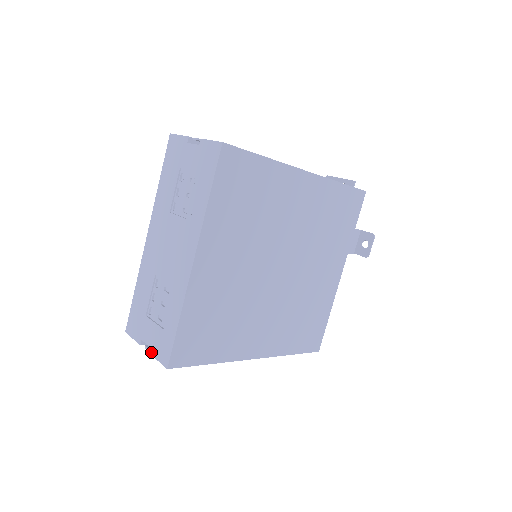
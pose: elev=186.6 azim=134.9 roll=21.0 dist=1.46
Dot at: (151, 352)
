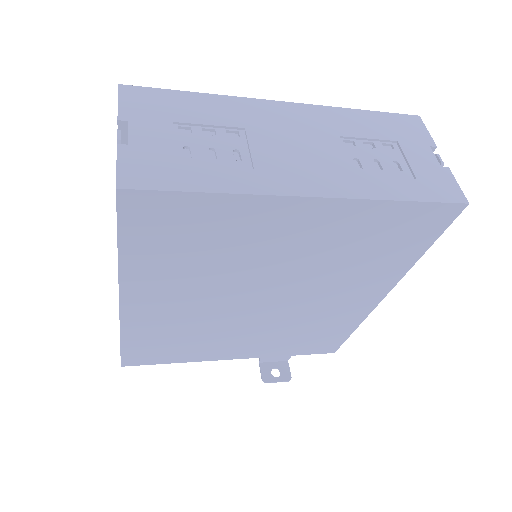
Dot at: (122, 146)
